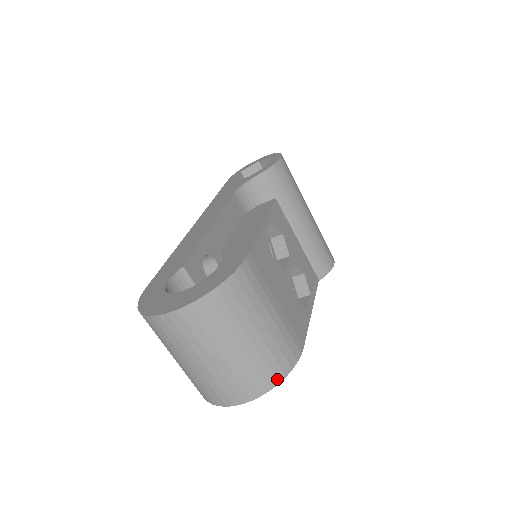
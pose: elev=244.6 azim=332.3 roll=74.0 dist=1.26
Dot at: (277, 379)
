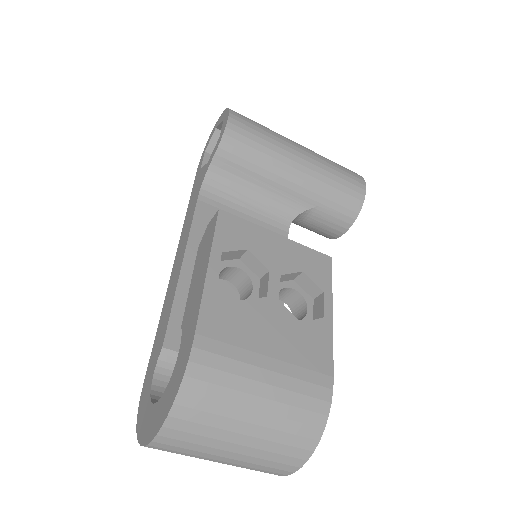
Dot at: (314, 438)
